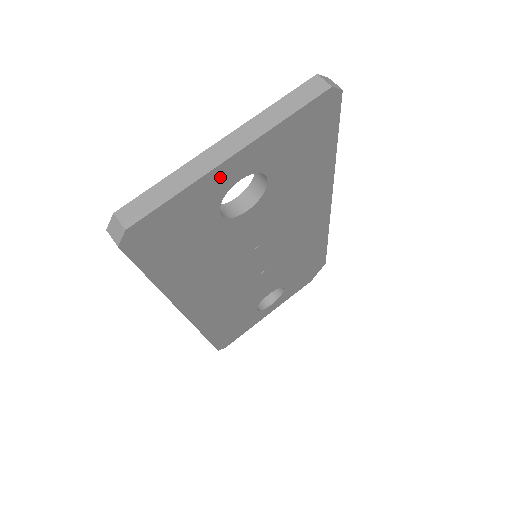
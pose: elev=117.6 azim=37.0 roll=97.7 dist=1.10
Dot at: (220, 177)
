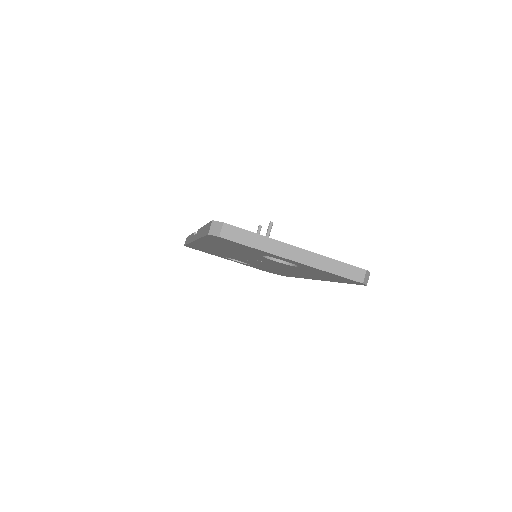
Dot at: (279, 257)
